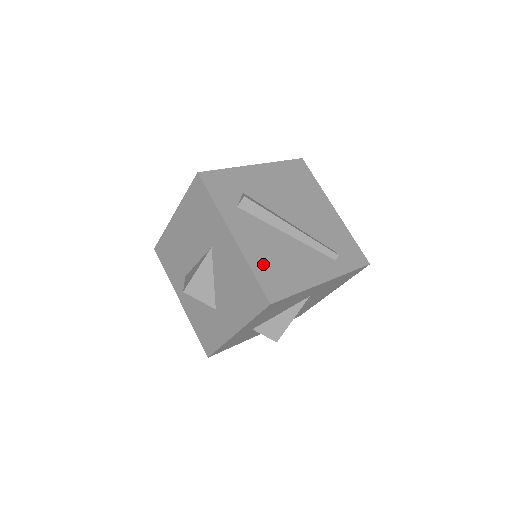
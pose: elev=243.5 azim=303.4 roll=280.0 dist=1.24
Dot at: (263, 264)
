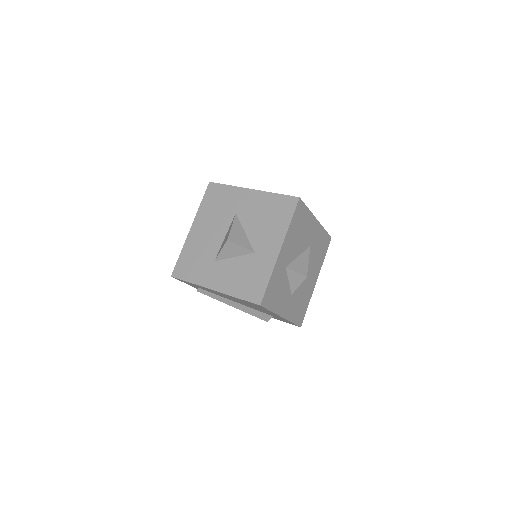
Dot at: occluded
